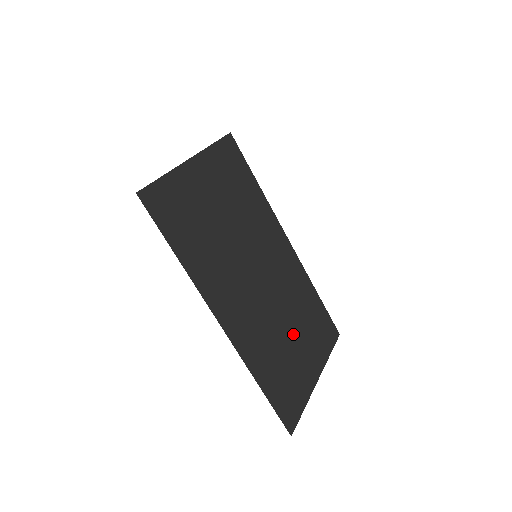
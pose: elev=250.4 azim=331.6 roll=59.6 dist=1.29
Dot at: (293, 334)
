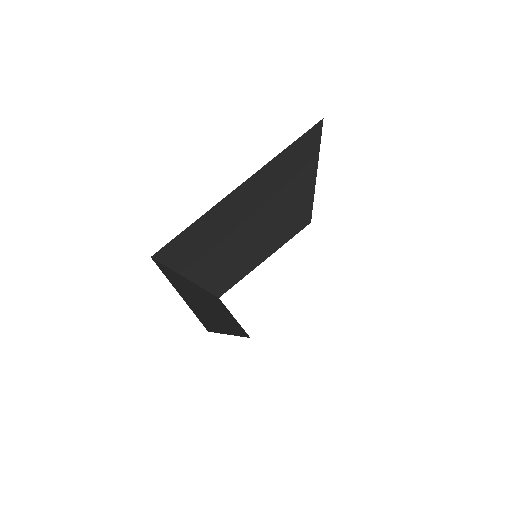
Dot at: (263, 249)
